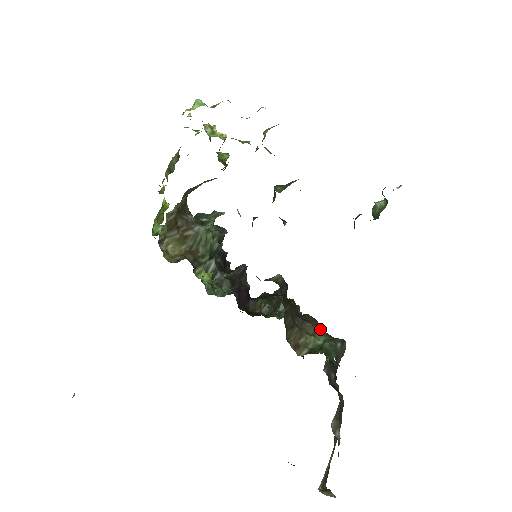
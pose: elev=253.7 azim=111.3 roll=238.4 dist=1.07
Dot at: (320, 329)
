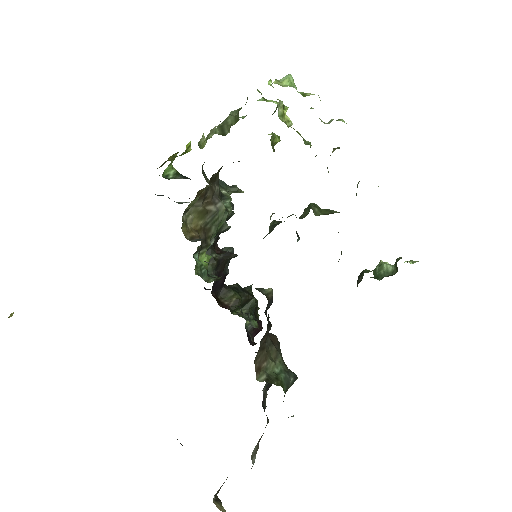
Dot at: (280, 355)
